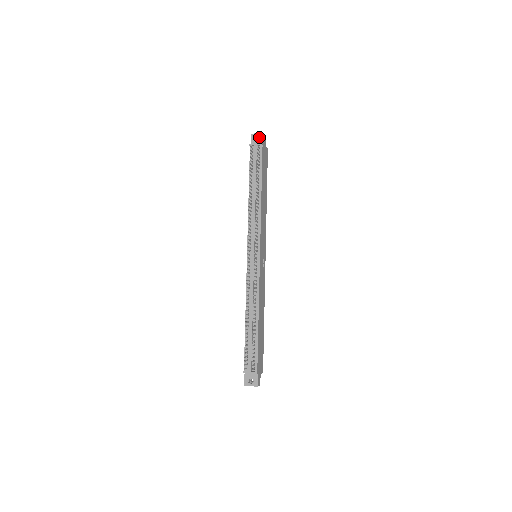
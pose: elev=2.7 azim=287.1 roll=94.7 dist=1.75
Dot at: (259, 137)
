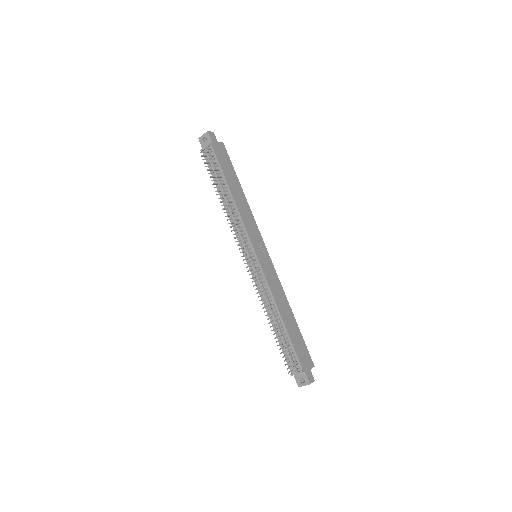
Dot at: occluded
